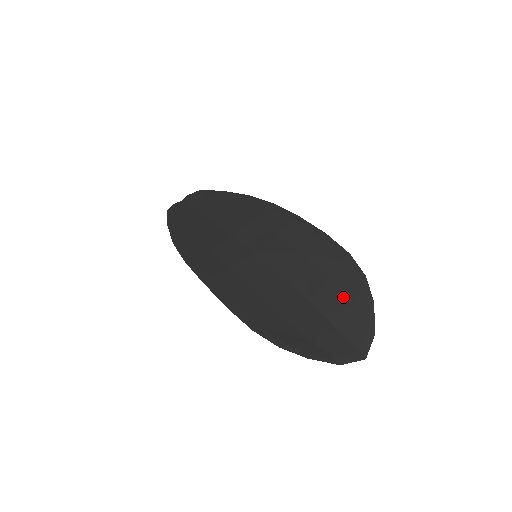
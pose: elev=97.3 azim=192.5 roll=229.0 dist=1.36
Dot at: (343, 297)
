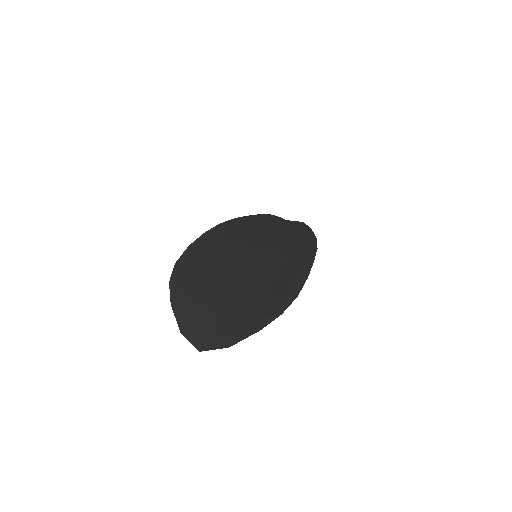
Dot at: (250, 311)
